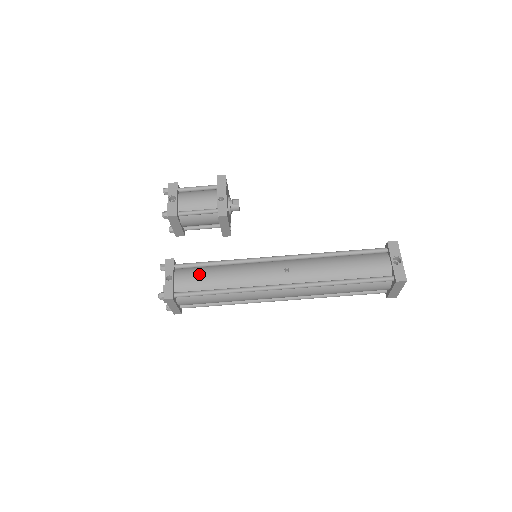
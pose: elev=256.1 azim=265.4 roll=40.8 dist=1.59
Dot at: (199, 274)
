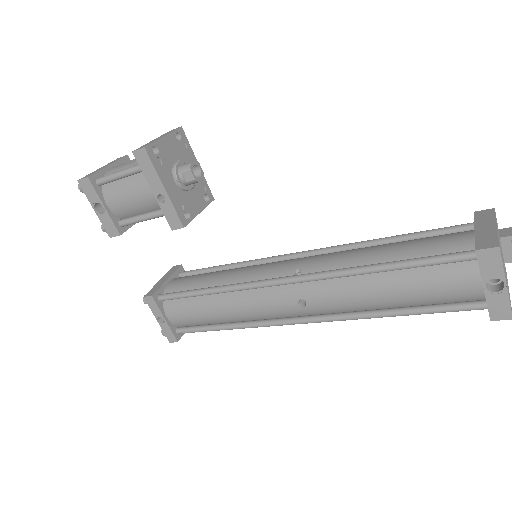
Dot at: (191, 311)
